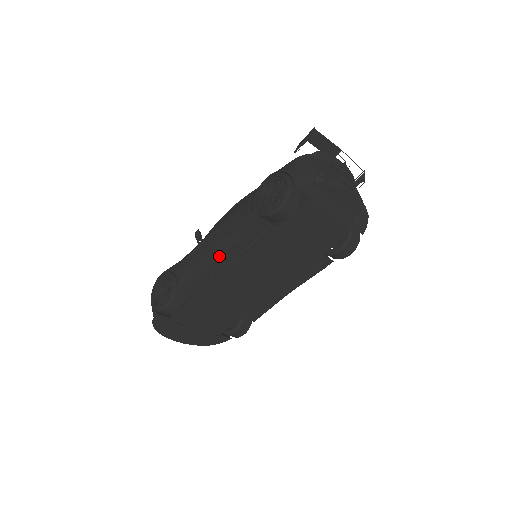
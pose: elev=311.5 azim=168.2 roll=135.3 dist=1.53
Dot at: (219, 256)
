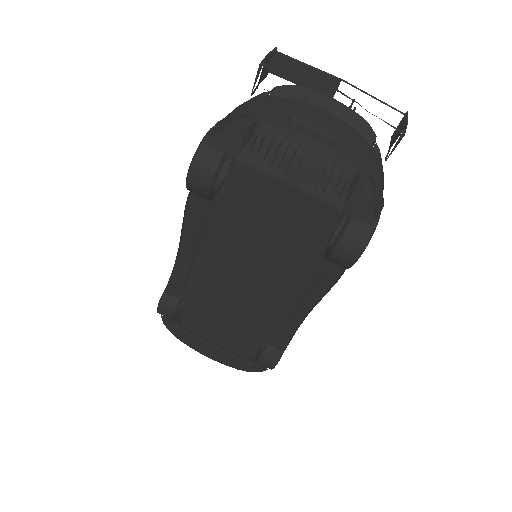
Dot at: occluded
